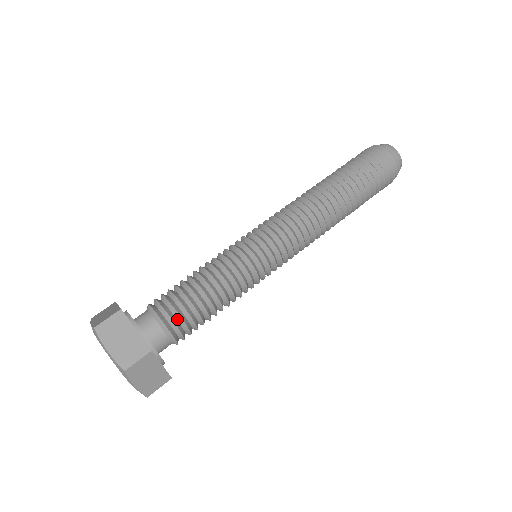
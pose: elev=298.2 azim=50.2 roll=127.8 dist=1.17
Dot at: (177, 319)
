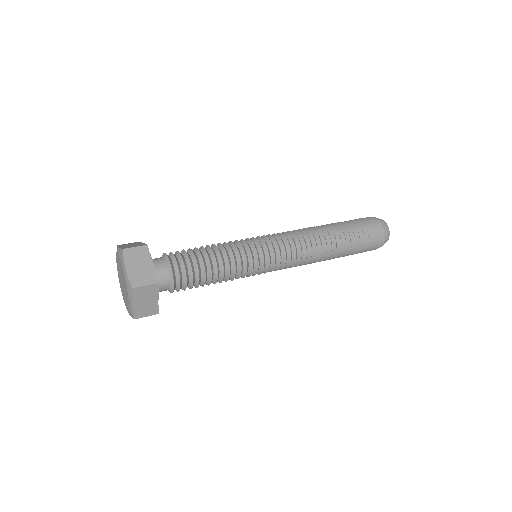
Dot at: (177, 257)
